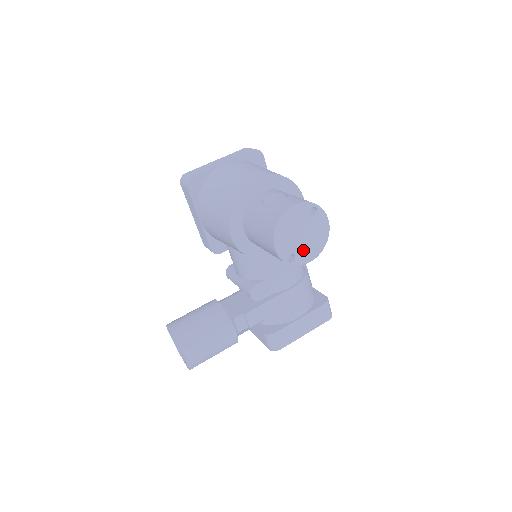
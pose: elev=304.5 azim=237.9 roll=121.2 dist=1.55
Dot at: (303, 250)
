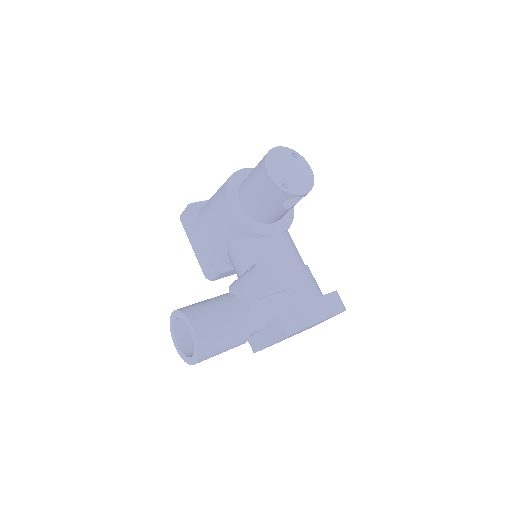
Dot at: (294, 183)
